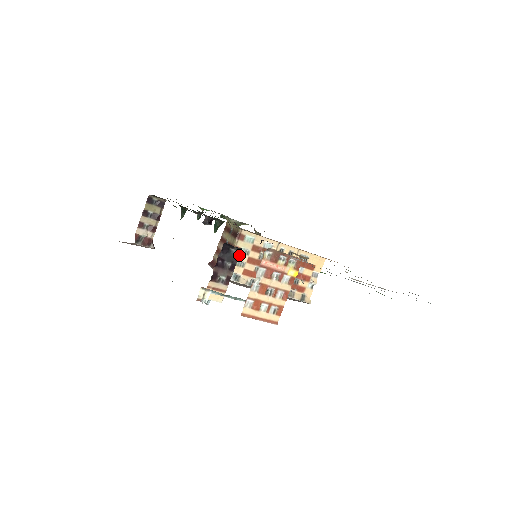
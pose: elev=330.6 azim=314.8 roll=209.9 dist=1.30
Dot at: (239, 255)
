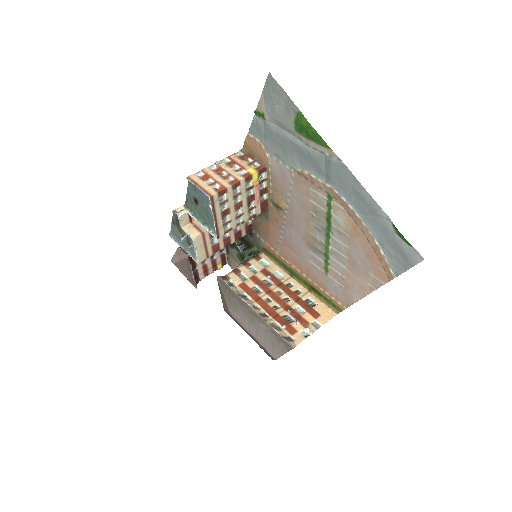
Dot at: (246, 270)
